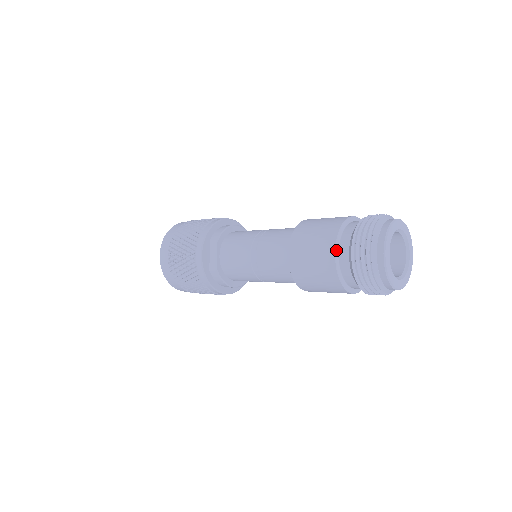
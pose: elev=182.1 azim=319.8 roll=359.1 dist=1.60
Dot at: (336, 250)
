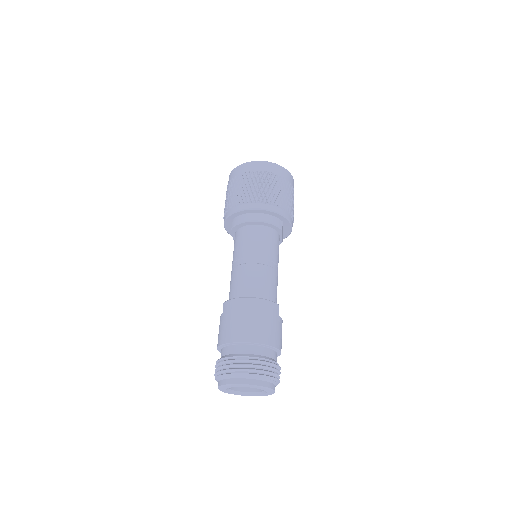
Dot at: (218, 349)
